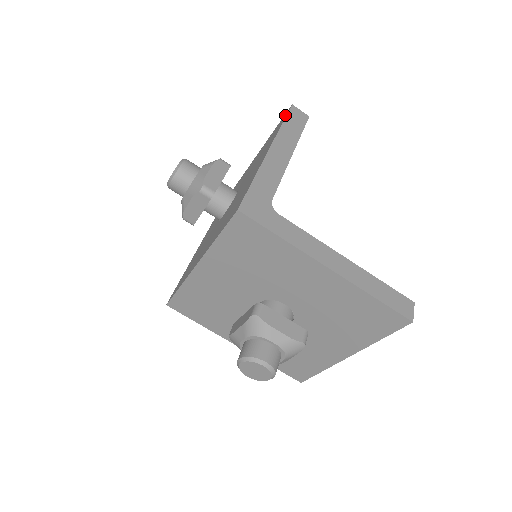
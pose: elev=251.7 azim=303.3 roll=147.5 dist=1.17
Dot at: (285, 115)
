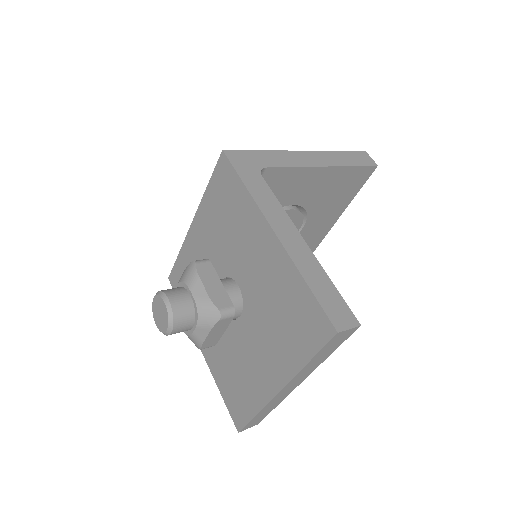
Dot at: occluded
